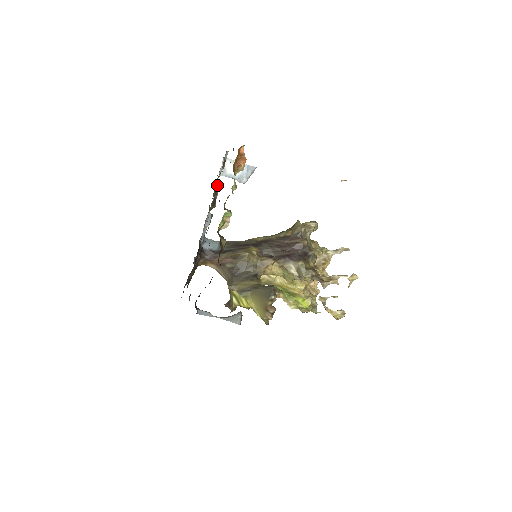
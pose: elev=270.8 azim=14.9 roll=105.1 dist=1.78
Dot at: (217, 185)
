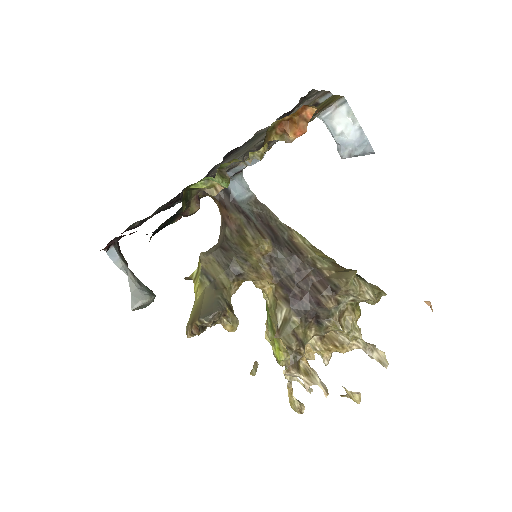
Dot at: occluded
